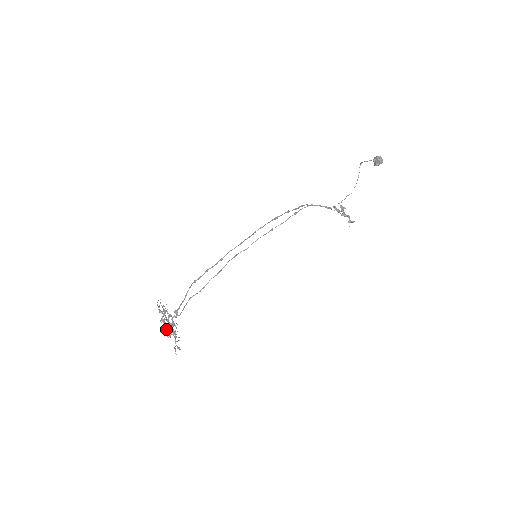
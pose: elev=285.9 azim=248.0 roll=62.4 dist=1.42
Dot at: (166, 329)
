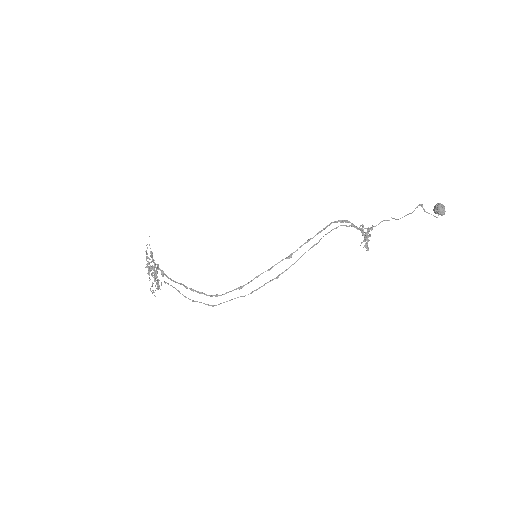
Dot at: occluded
